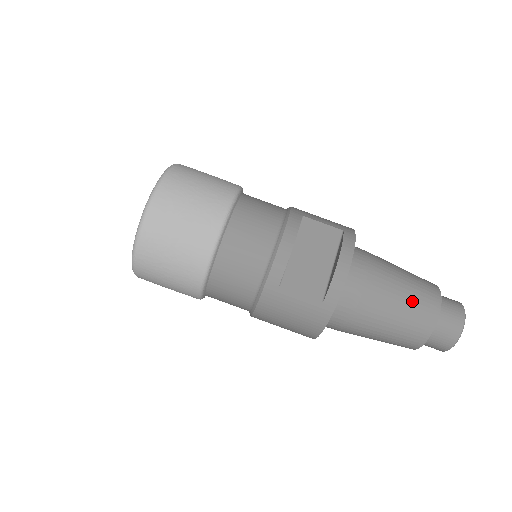
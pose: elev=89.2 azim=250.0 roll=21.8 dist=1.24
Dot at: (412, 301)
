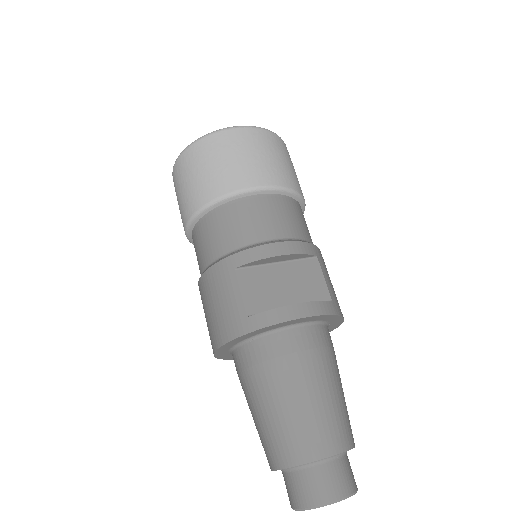
Dot at: (315, 416)
